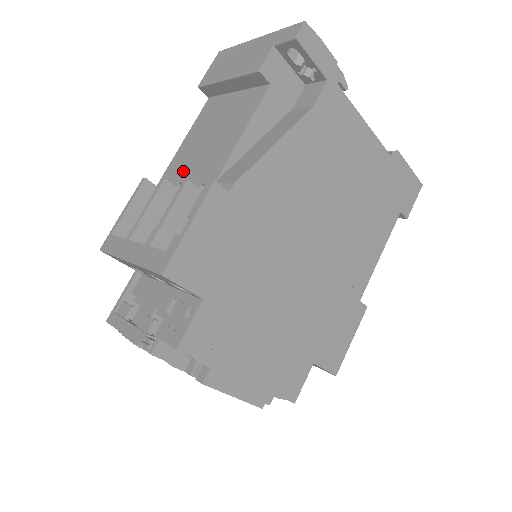
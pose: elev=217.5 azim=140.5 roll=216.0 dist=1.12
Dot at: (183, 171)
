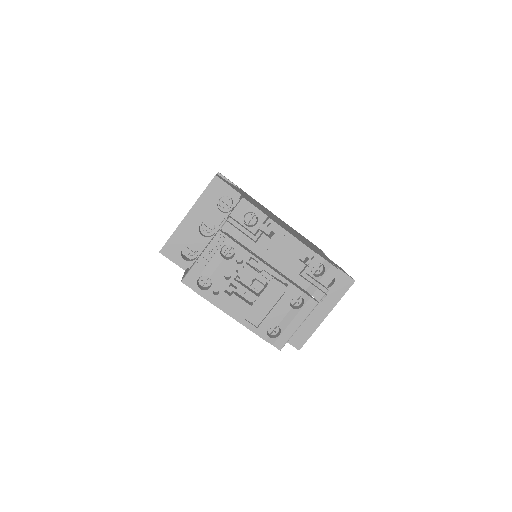
Dot at: occluded
